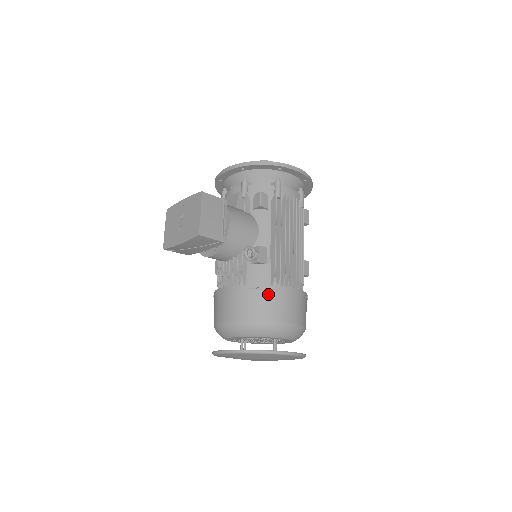
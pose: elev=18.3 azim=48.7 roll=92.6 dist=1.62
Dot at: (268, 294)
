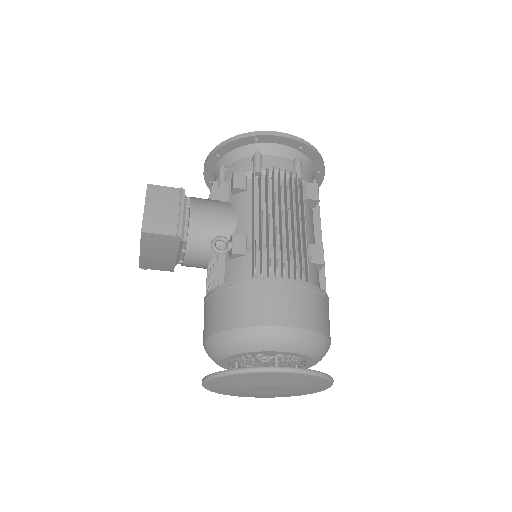
Dot at: (245, 291)
